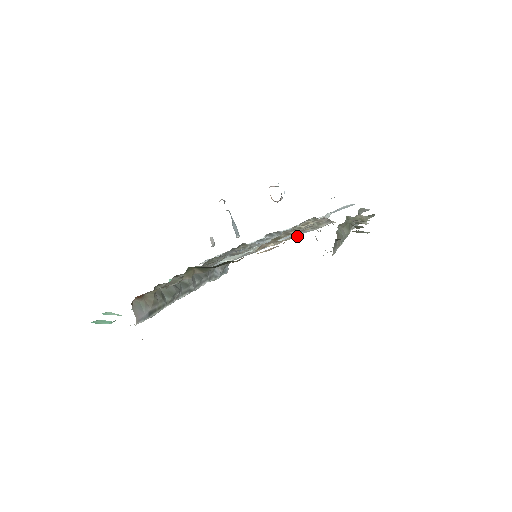
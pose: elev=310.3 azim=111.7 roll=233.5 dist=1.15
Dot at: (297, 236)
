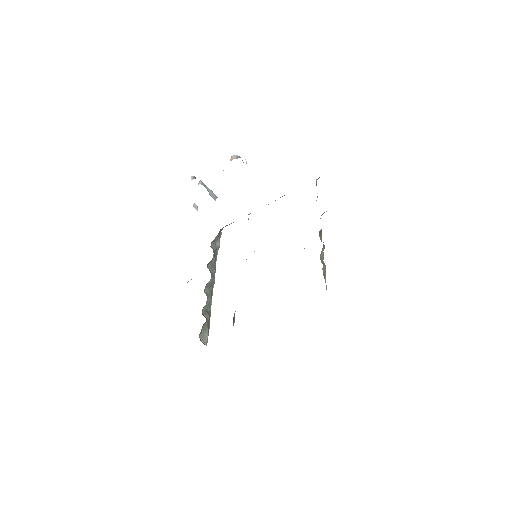
Dot at: occluded
